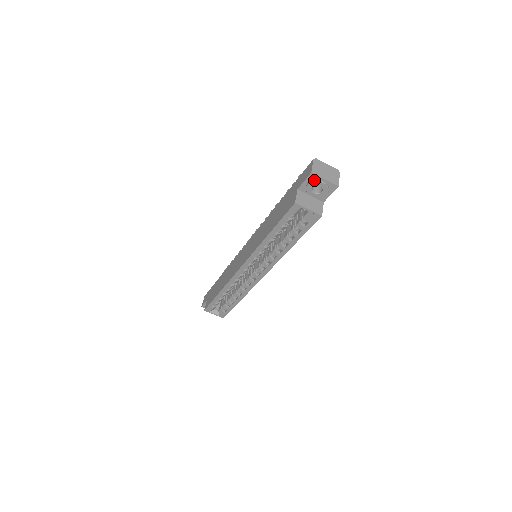
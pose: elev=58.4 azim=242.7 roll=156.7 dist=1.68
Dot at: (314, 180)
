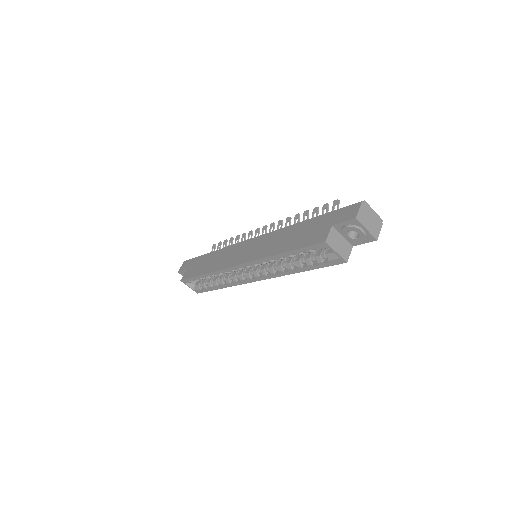
Dot at: (355, 225)
